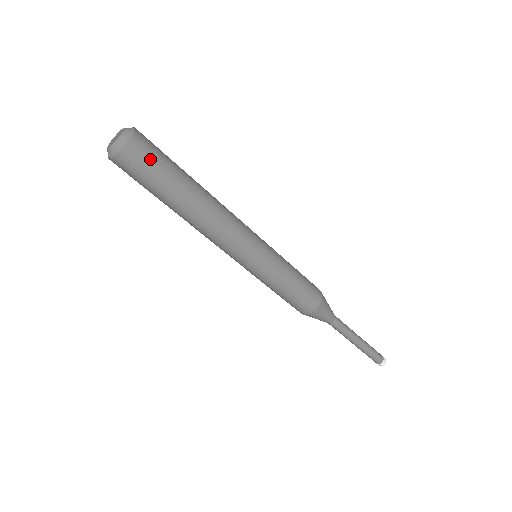
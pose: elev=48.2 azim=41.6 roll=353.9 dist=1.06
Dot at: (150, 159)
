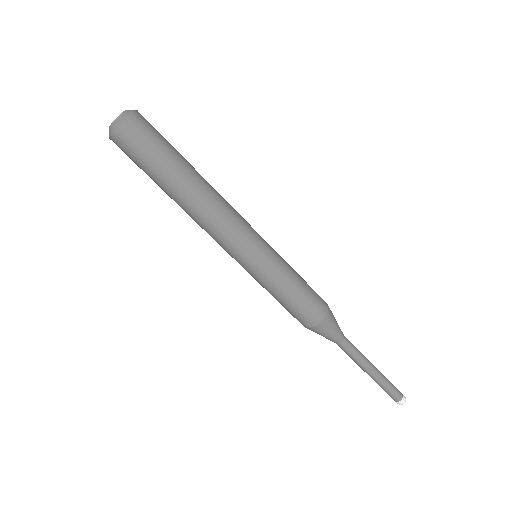
Dot at: (151, 135)
